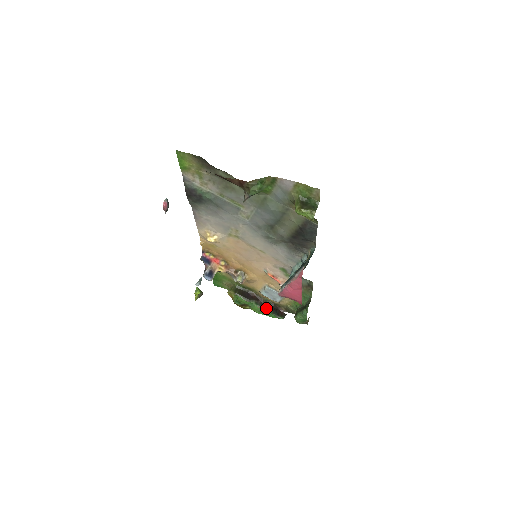
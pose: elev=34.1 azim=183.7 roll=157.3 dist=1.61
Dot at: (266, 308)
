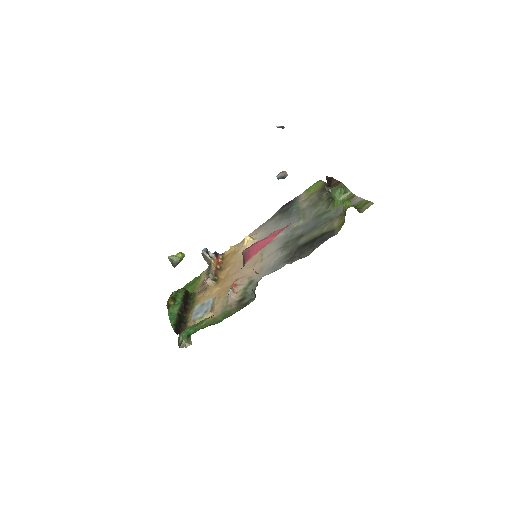
Dot at: (180, 315)
